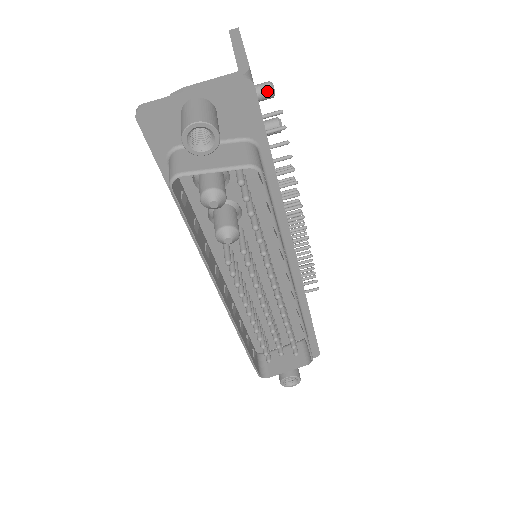
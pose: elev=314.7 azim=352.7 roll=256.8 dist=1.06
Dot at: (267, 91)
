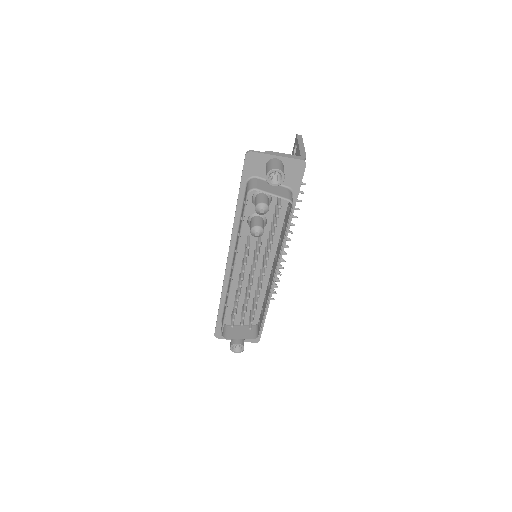
Dot at: occluded
